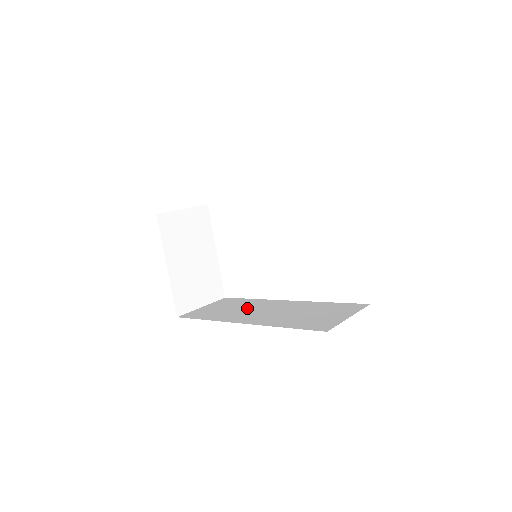
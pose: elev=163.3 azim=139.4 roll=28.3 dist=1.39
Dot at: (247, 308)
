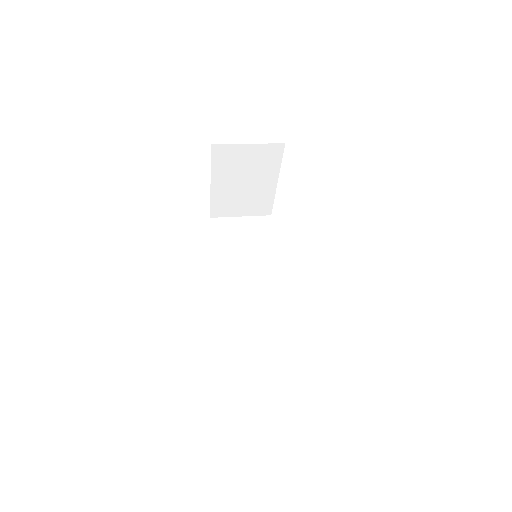
Dot at: (251, 262)
